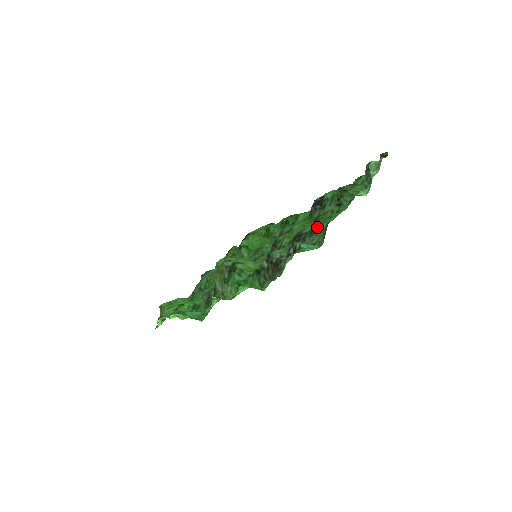
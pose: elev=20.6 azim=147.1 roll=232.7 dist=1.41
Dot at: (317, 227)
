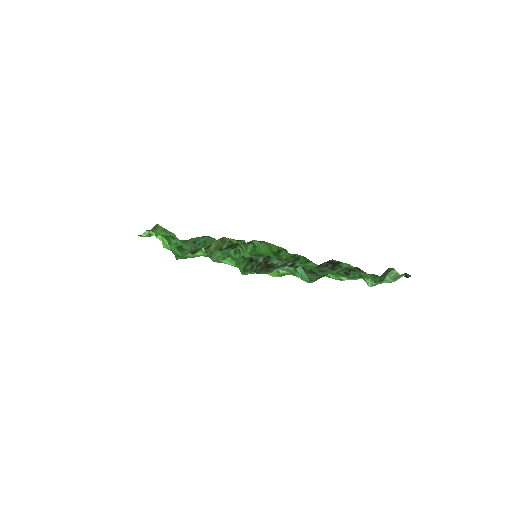
Dot at: (318, 272)
